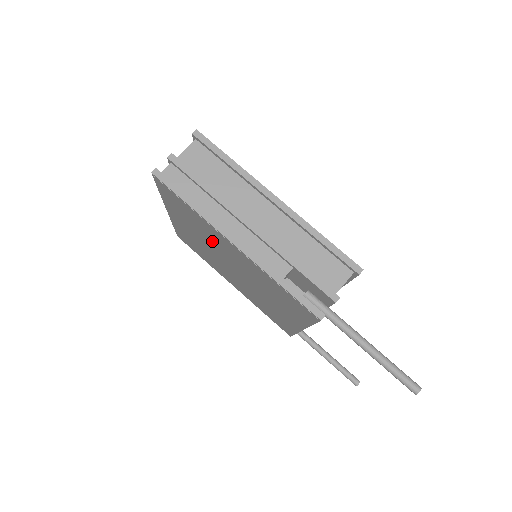
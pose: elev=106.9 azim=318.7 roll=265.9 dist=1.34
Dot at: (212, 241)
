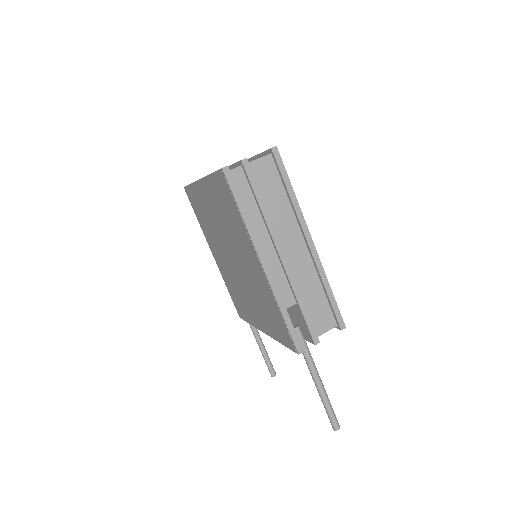
Dot at: (234, 238)
